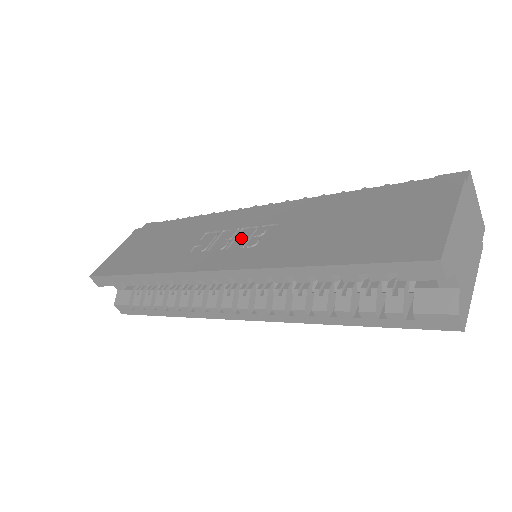
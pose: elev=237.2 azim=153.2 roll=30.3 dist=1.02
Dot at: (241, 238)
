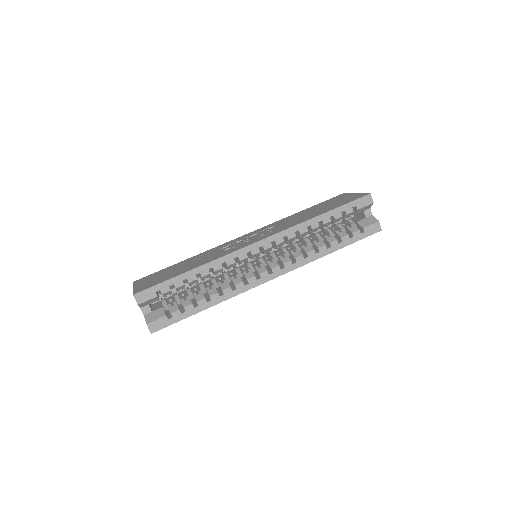
Dot at: (256, 236)
